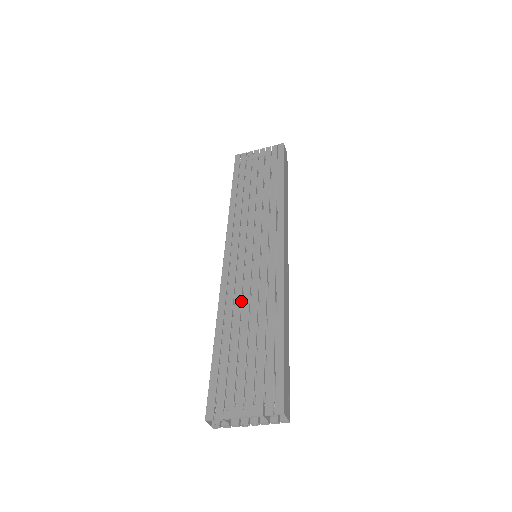
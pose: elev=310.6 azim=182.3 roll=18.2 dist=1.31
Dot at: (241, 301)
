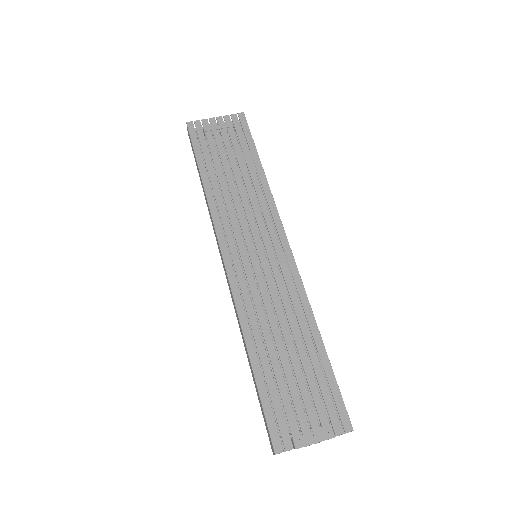
Dot at: occluded
